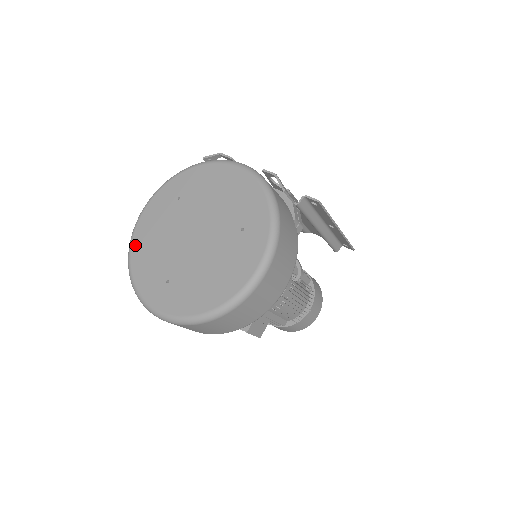
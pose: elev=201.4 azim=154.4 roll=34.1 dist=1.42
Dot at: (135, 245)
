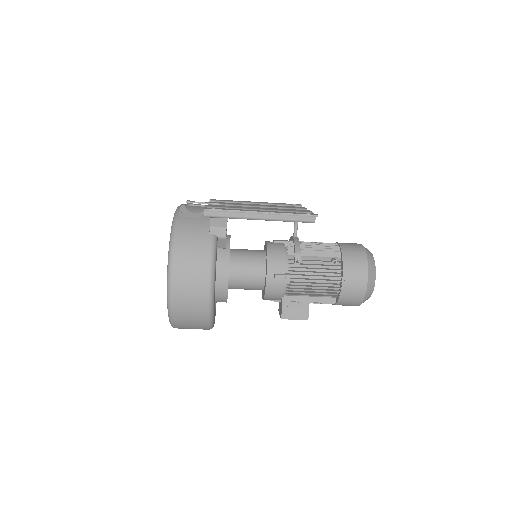
Dot at: occluded
